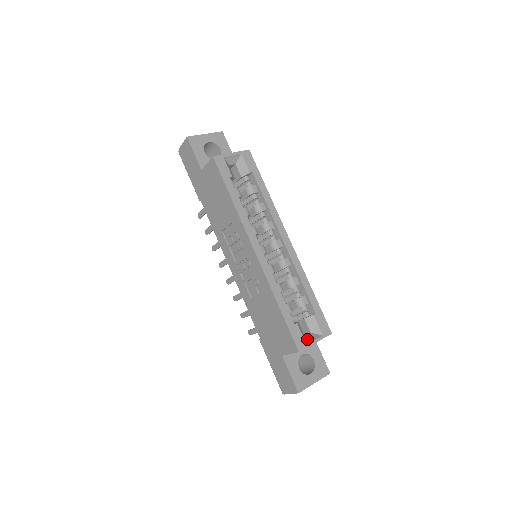
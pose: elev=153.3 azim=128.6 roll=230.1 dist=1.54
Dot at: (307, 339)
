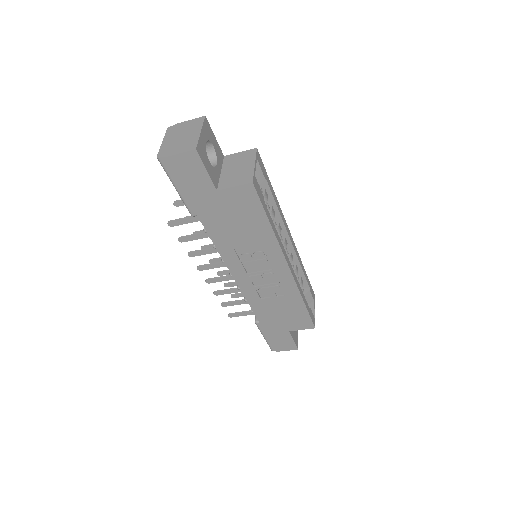
Dot at: occluded
